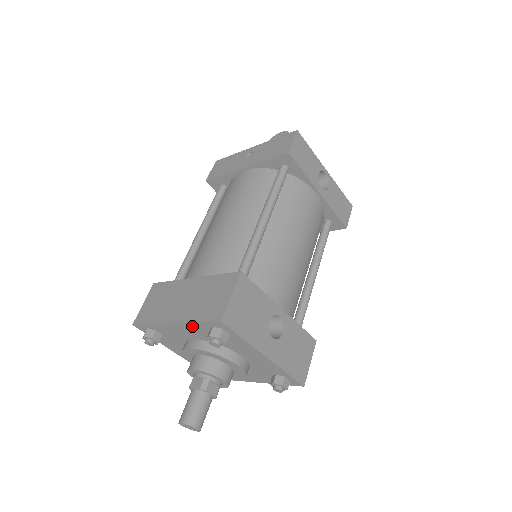
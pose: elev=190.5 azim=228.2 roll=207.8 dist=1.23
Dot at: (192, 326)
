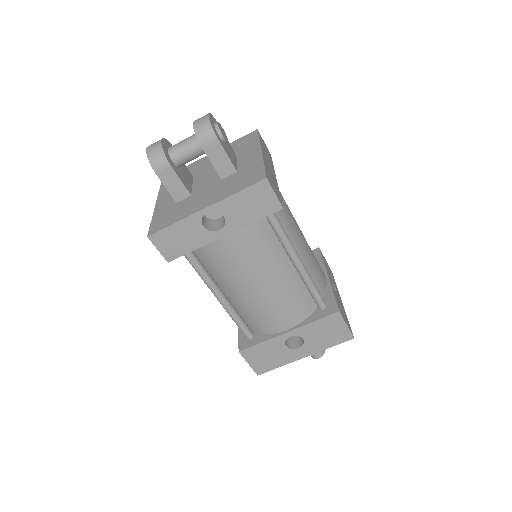
Dot at: occluded
